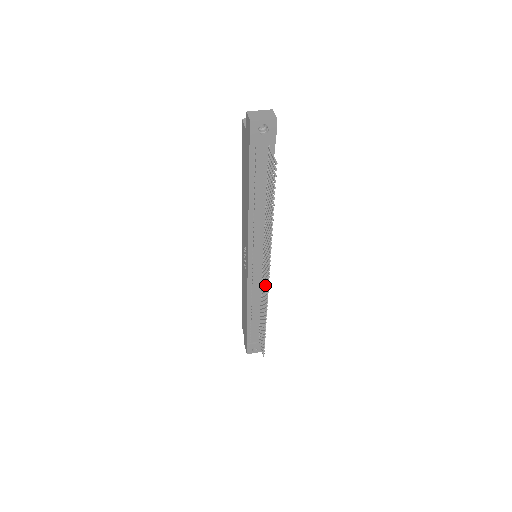
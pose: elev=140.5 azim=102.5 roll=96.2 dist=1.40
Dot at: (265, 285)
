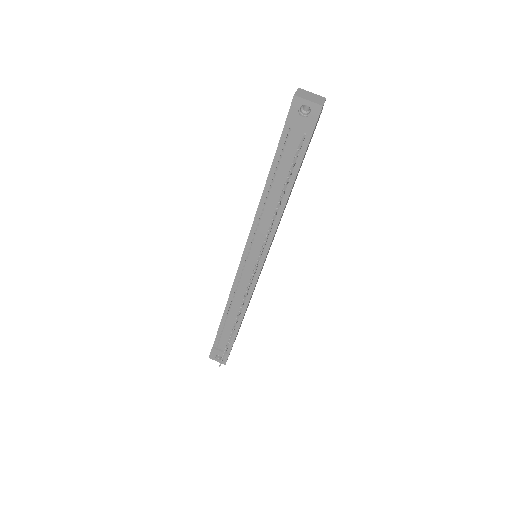
Dot at: occluded
